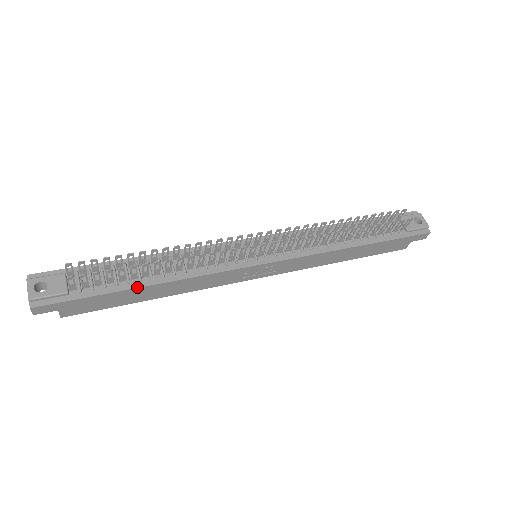
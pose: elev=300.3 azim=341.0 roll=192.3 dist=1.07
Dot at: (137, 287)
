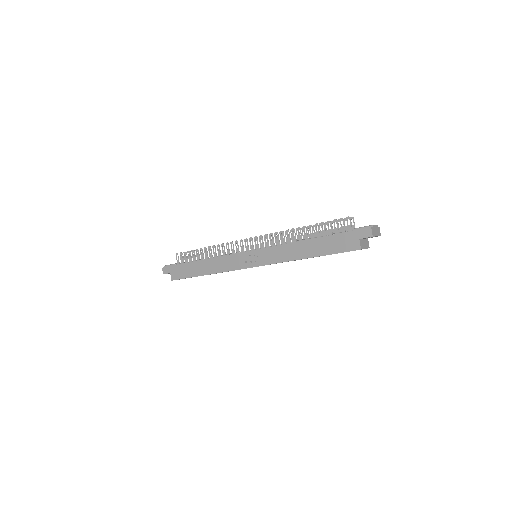
Dot at: (195, 261)
